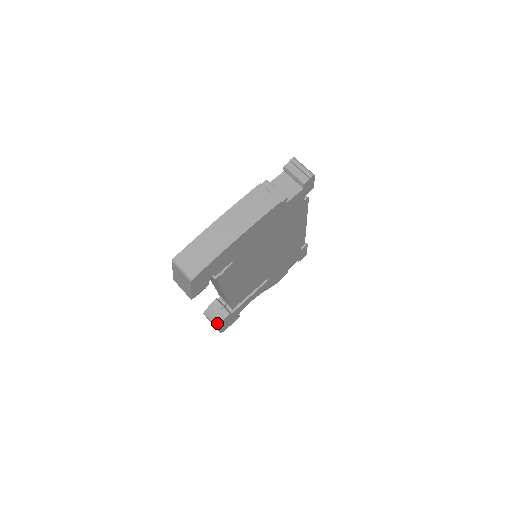
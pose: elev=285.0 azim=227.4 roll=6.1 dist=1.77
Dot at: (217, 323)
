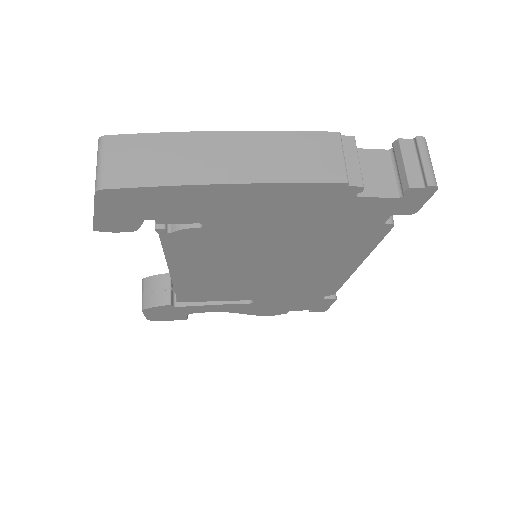
Dot at: (147, 304)
